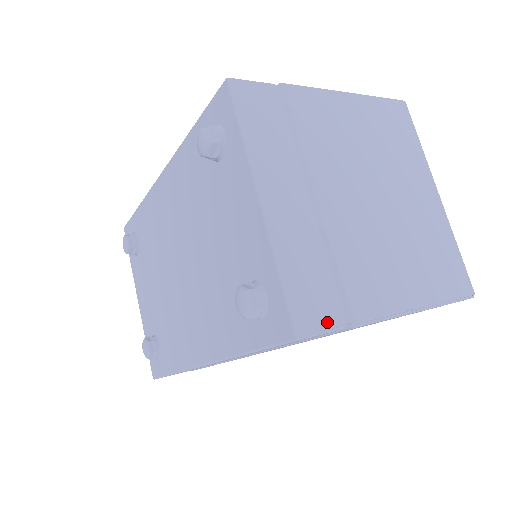
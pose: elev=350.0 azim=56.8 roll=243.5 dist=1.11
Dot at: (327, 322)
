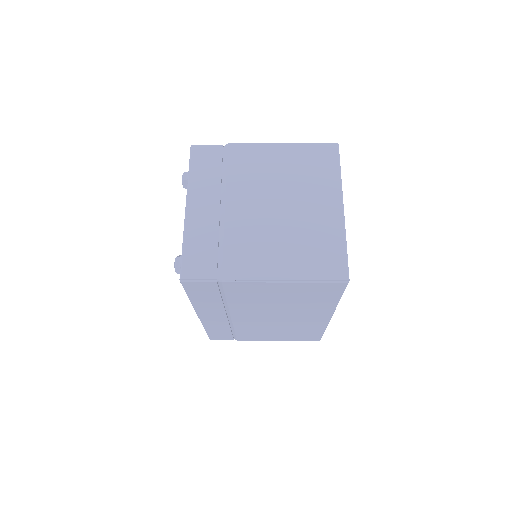
Dot at: (203, 275)
